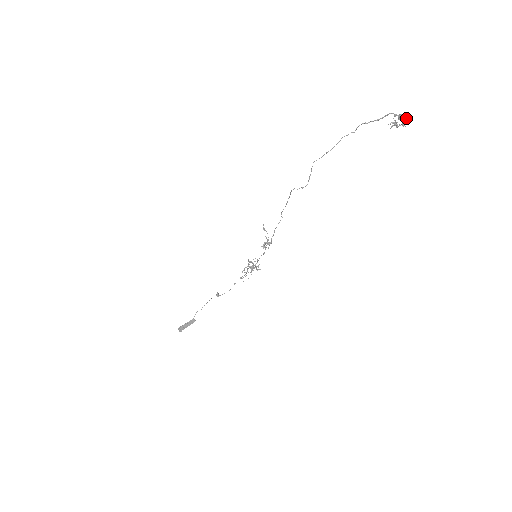
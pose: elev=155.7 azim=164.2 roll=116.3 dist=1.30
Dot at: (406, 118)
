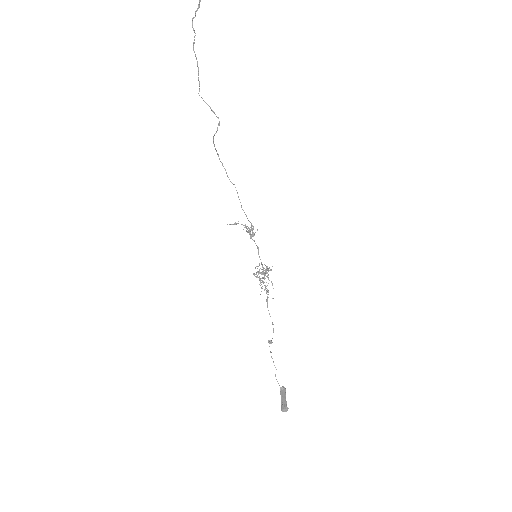
Dot at: out of frame
